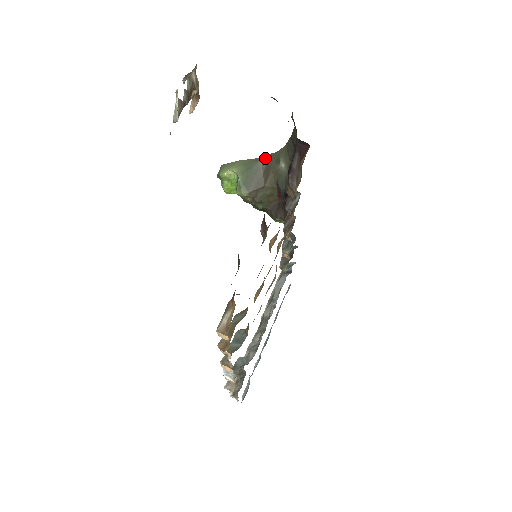
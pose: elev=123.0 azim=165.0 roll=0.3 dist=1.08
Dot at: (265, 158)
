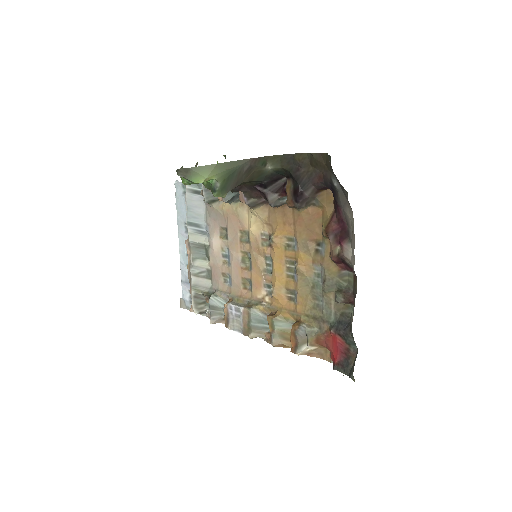
Dot at: (249, 161)
